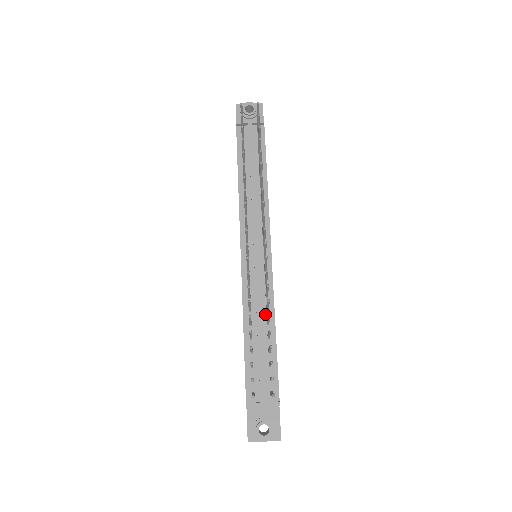
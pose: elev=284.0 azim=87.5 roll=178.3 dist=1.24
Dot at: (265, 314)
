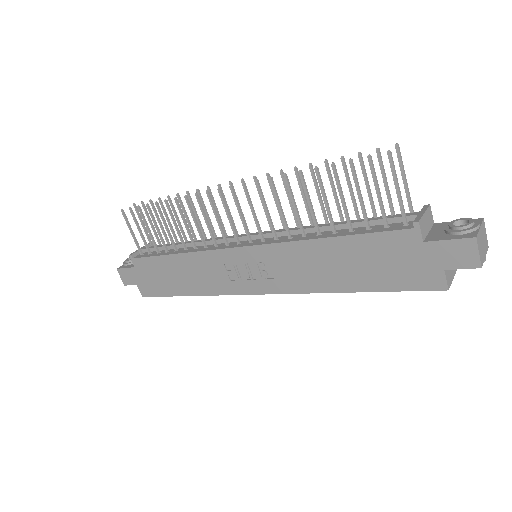
Dot at: occluded
